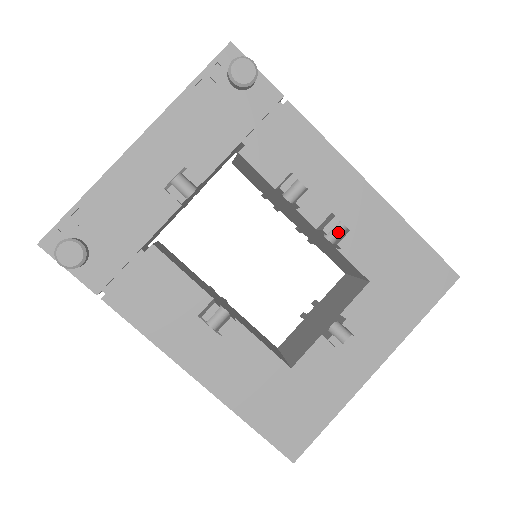
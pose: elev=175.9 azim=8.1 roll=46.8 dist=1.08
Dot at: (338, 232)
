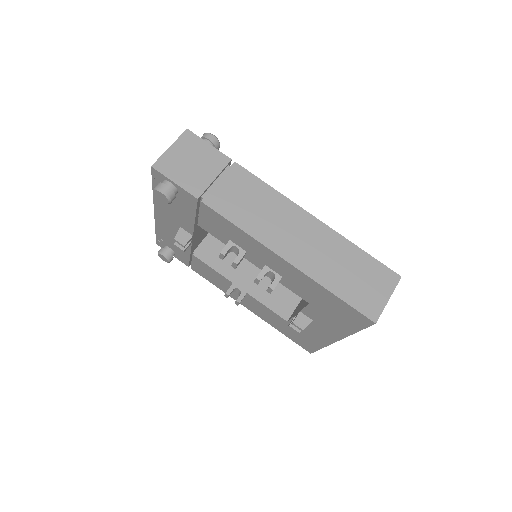
Dot at: (273, 277)
